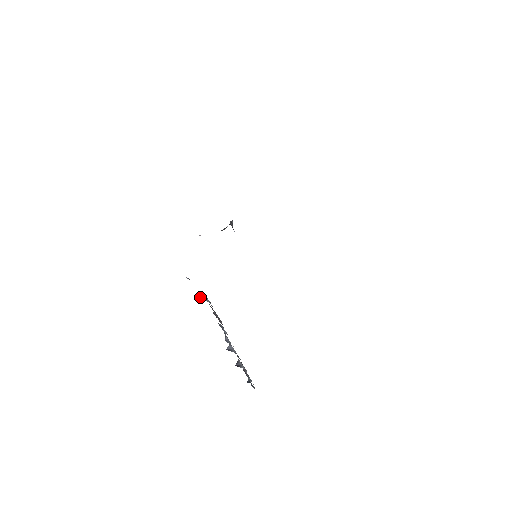
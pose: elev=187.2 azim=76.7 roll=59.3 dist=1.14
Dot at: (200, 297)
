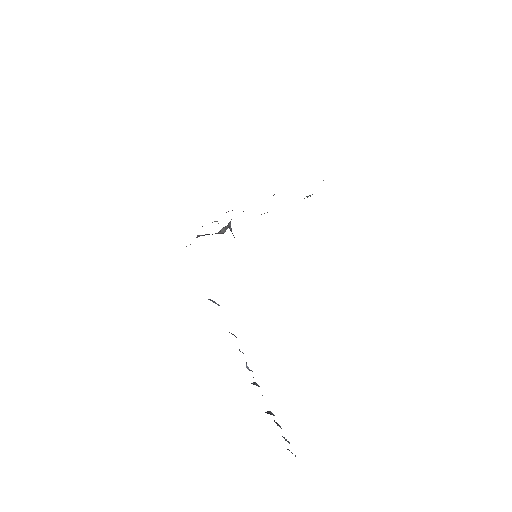
Dot at: occluded
